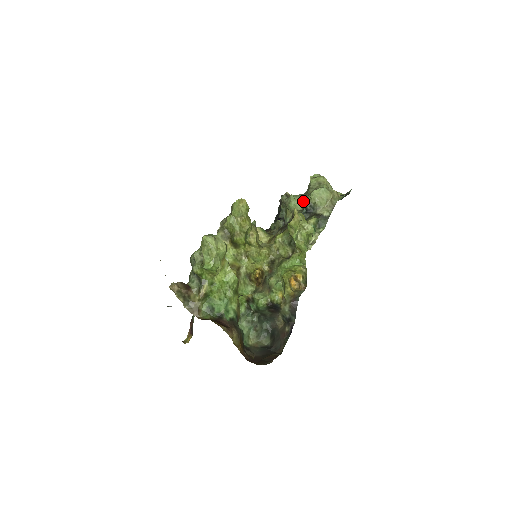
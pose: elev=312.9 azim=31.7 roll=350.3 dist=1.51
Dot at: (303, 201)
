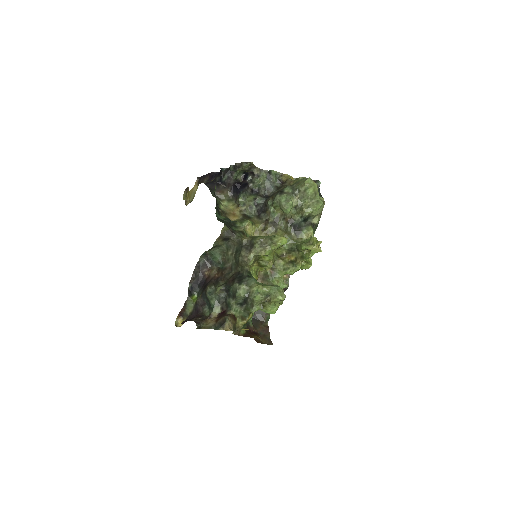
Dot at: (304, 212)
